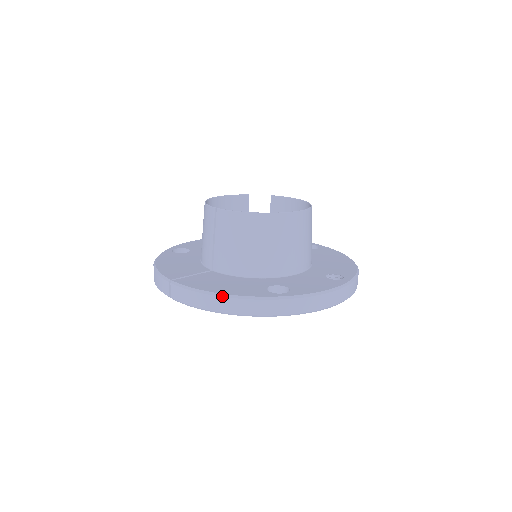
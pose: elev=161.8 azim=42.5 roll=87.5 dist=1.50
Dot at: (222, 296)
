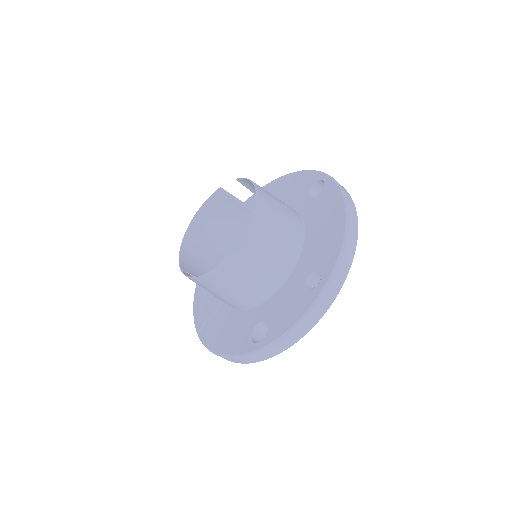
Dot at: (222, 357)
